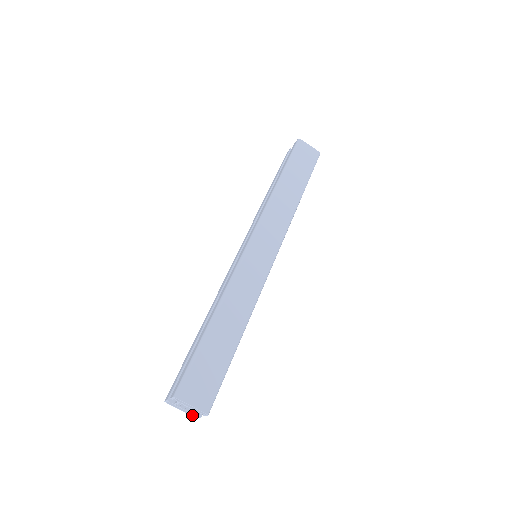
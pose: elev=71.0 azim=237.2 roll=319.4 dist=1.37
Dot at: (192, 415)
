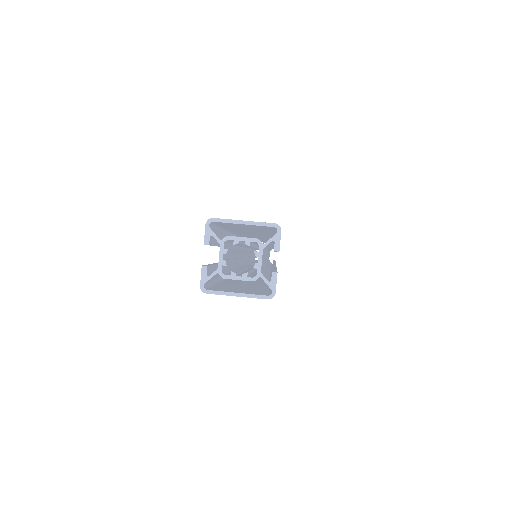
Dot at: (262, 295)
